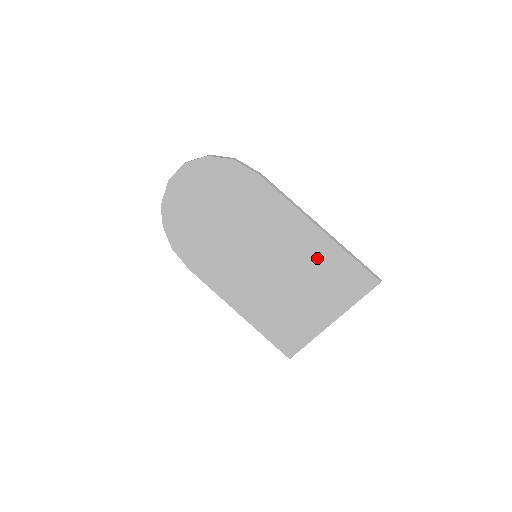
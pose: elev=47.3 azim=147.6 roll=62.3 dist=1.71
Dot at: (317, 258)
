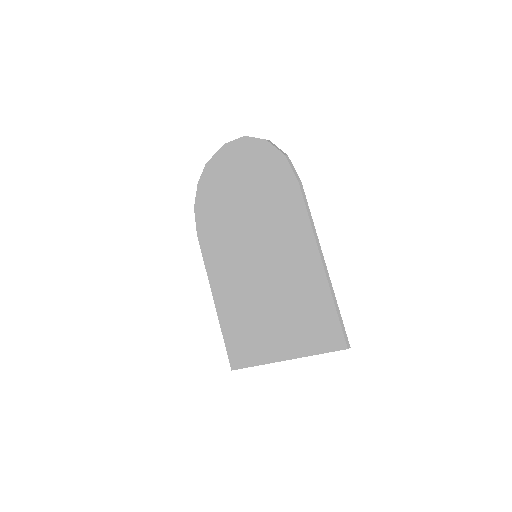
Dot at: (305, 290)
